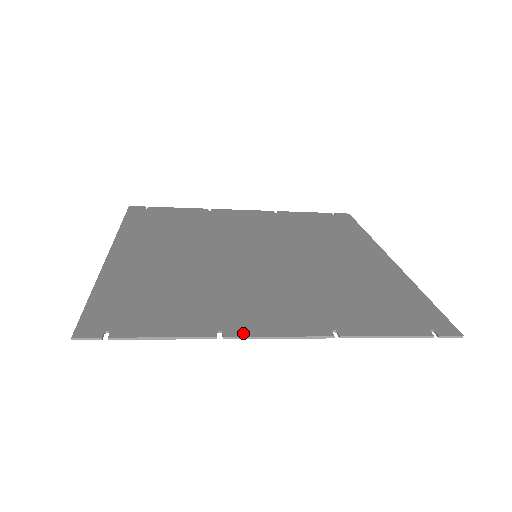
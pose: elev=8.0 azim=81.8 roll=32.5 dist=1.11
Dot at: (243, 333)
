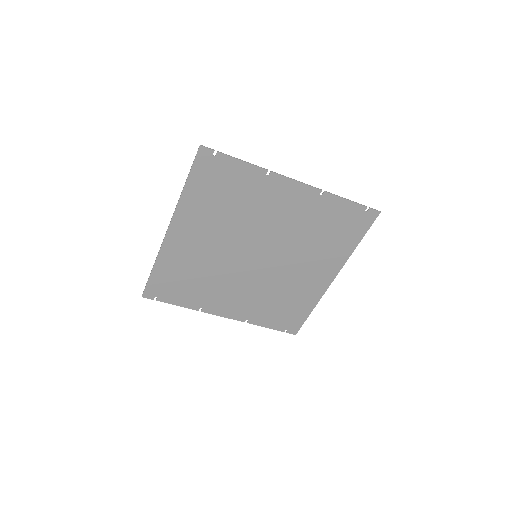
Dot at: (279, 177)
